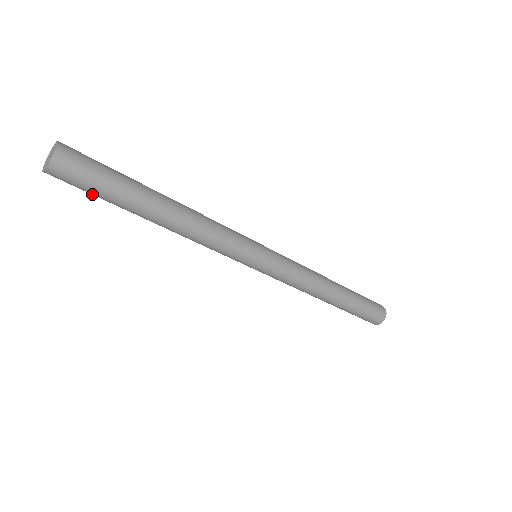
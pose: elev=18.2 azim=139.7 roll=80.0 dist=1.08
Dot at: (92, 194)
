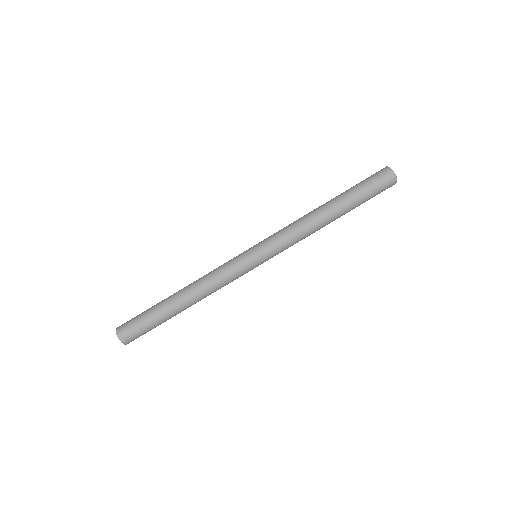
Dot at: occluded
